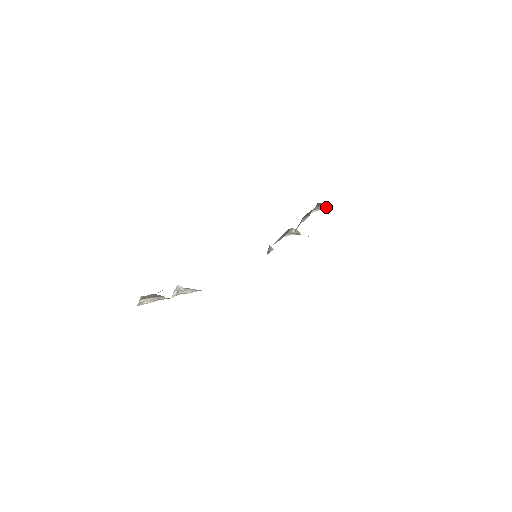
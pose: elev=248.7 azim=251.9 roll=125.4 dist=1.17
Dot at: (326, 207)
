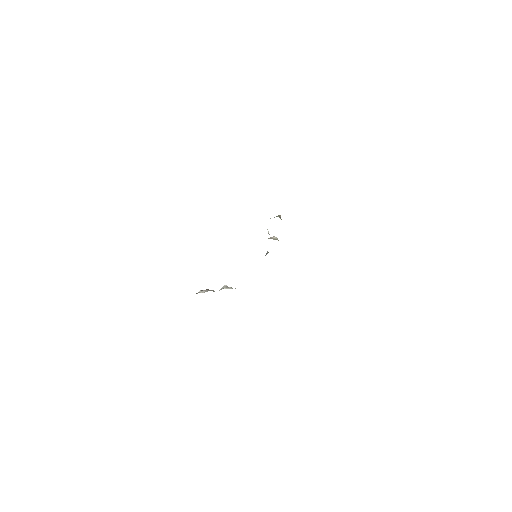
Dot at: occluded
